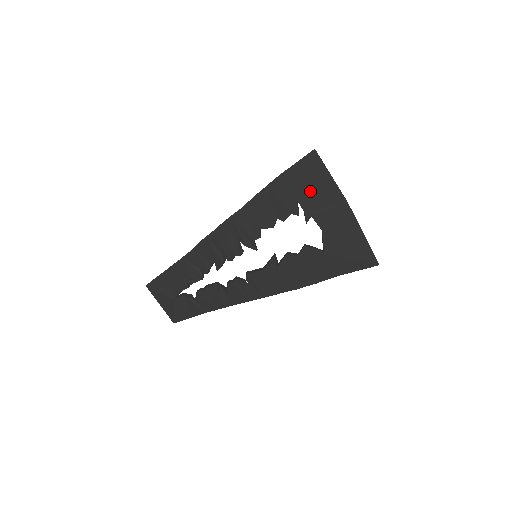
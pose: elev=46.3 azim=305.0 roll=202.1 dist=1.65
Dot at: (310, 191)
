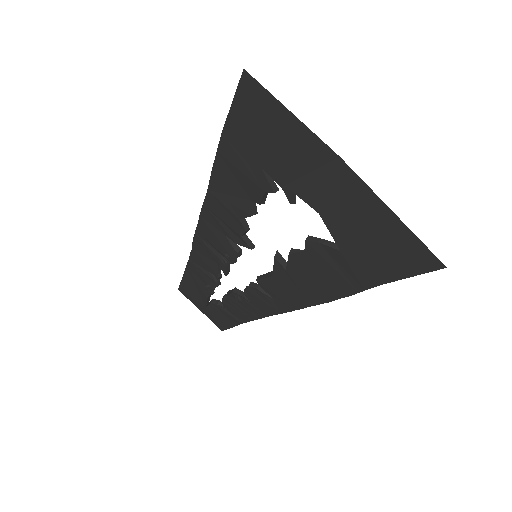
Dot at: (272, 148)
